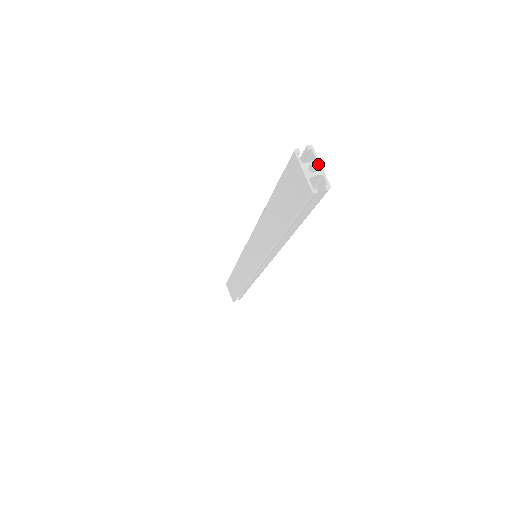
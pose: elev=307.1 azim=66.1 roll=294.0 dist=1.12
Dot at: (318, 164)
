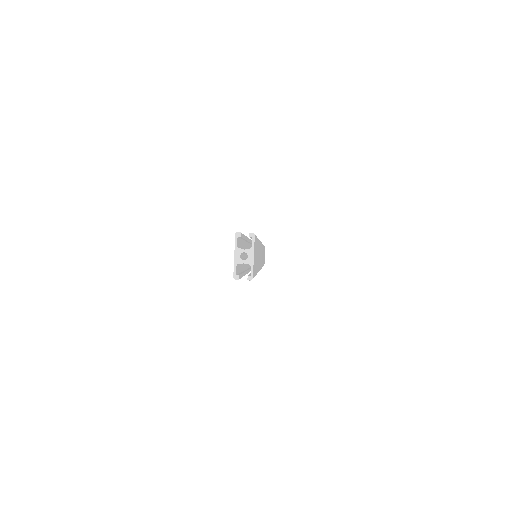
Dot at: (251, 254)
